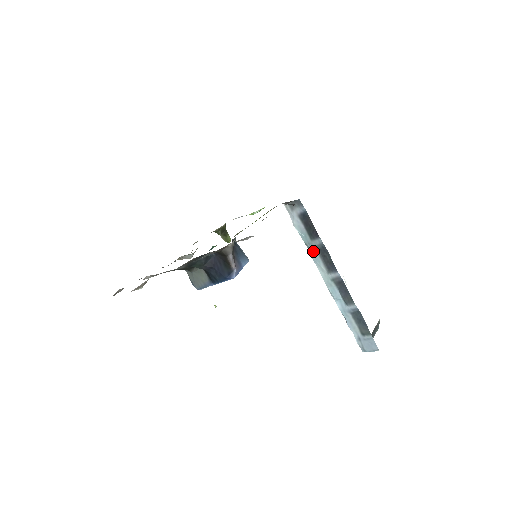
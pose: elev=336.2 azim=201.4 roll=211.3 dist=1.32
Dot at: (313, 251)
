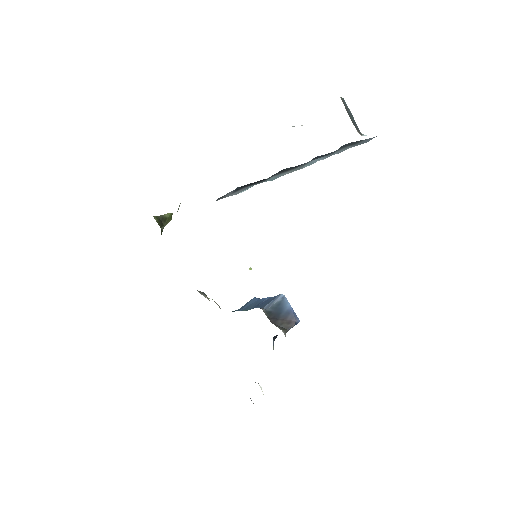
Dot at: (269, 180)
